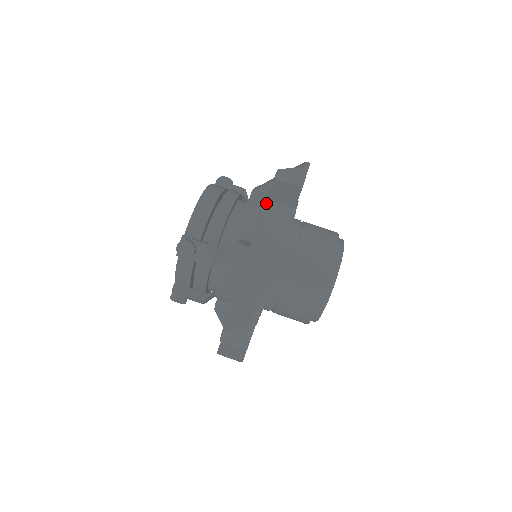
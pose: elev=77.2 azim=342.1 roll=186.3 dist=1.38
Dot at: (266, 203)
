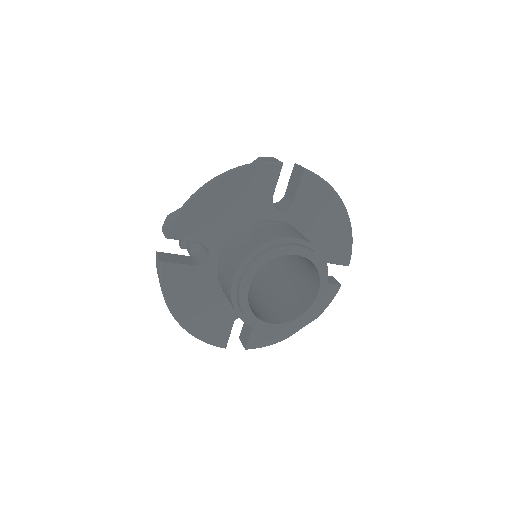
Dot at: (271, 157)
